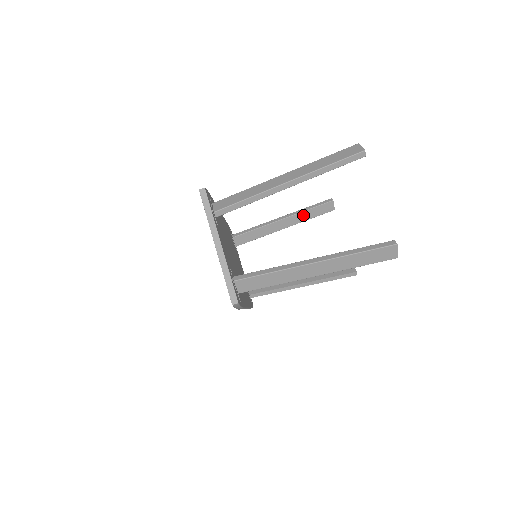
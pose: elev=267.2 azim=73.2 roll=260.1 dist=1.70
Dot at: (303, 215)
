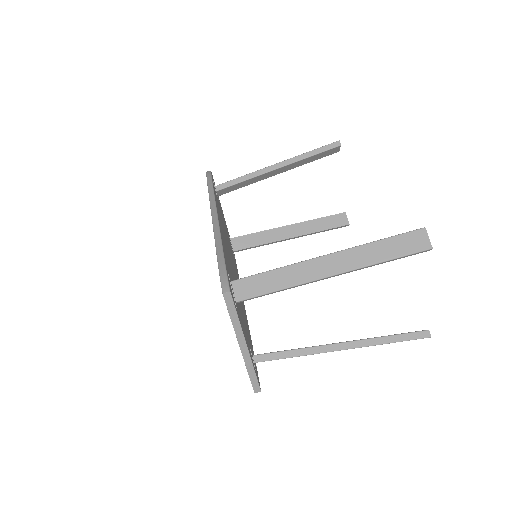
Dot at: (302, 161)
